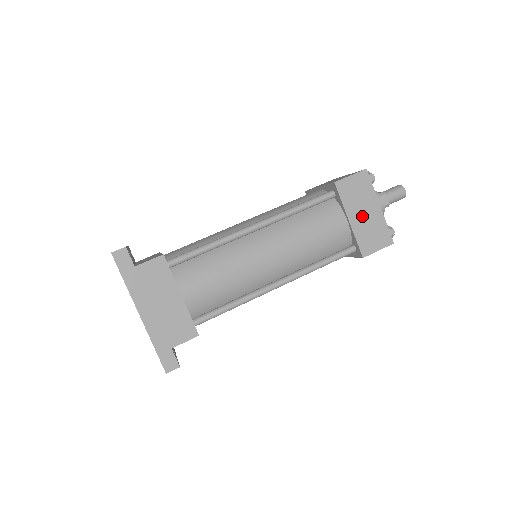
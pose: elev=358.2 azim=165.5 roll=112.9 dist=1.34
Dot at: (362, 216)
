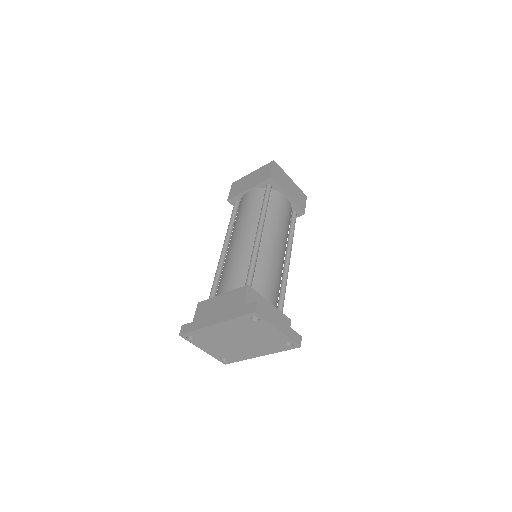
Dot at: (250, 182)
